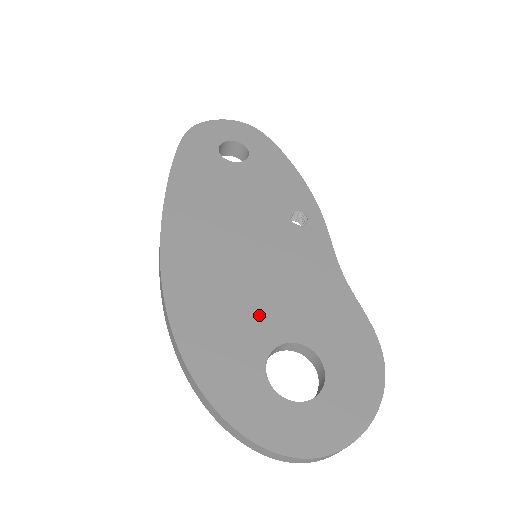
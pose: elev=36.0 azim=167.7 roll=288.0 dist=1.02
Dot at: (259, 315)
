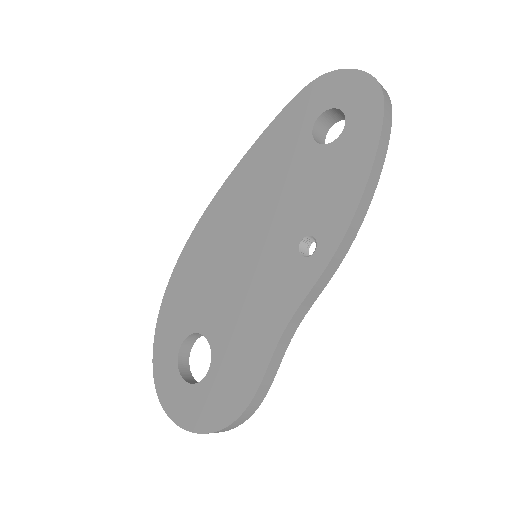
Dot at: (209, 304)
